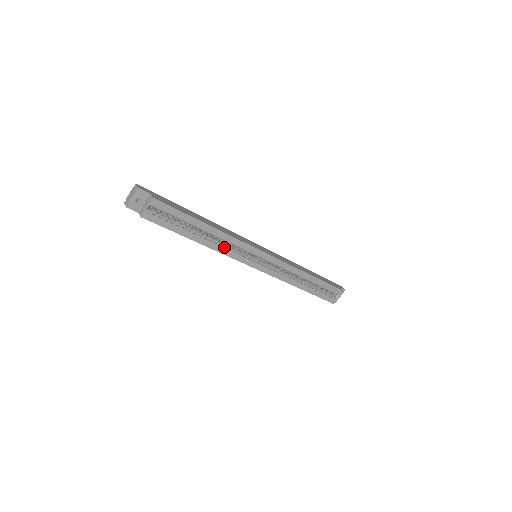
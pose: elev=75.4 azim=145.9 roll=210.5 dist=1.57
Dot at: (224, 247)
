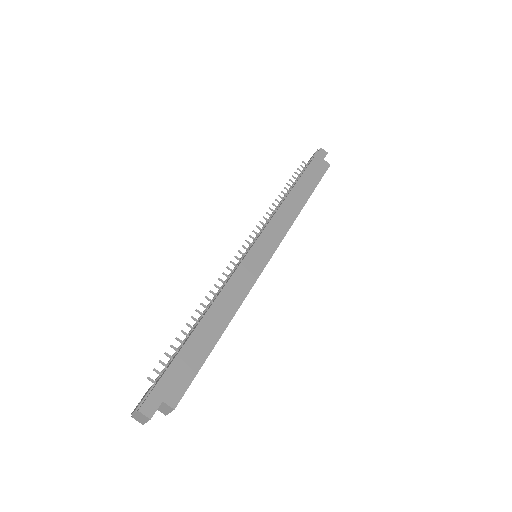
Dot at: occluded
